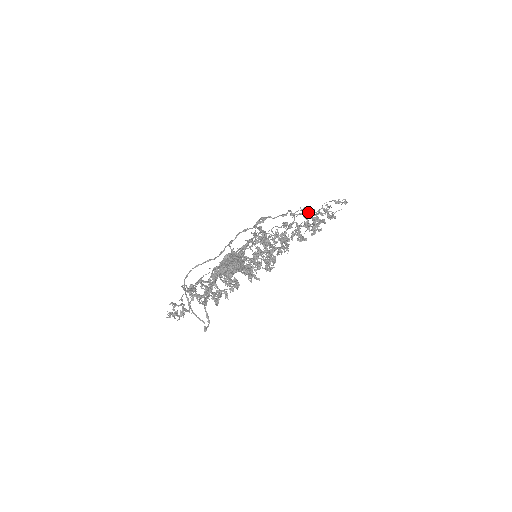
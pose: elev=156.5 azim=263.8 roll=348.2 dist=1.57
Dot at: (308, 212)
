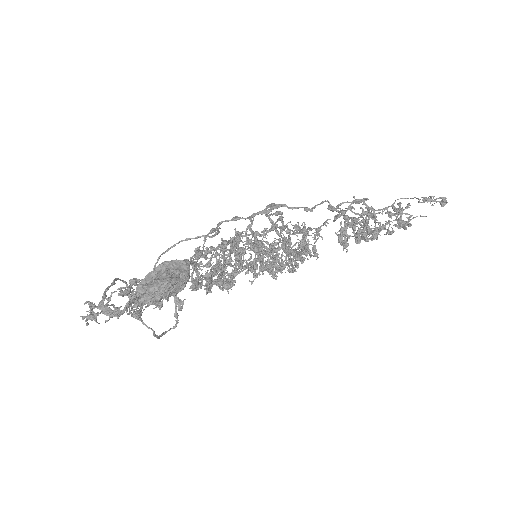
Dot at: (365, 207)
